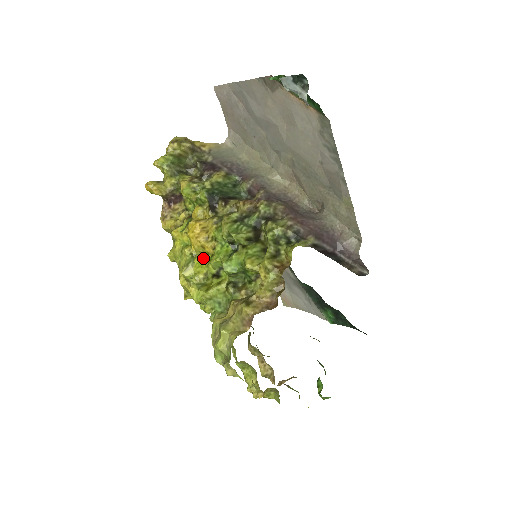
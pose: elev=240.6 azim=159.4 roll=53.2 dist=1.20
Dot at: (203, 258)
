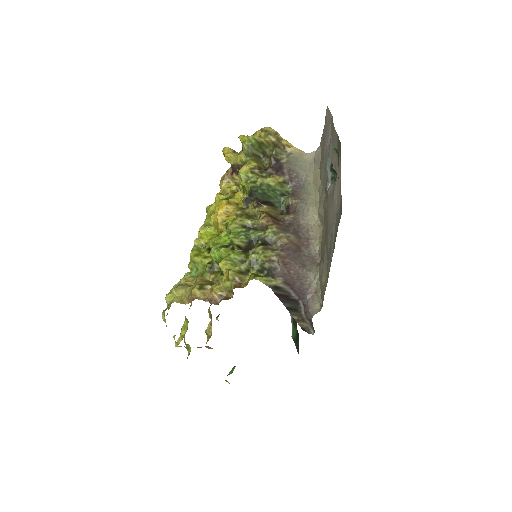
Dot at: (214, 231)
